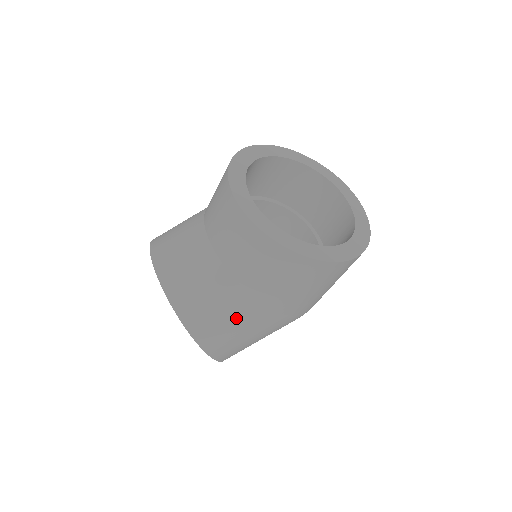
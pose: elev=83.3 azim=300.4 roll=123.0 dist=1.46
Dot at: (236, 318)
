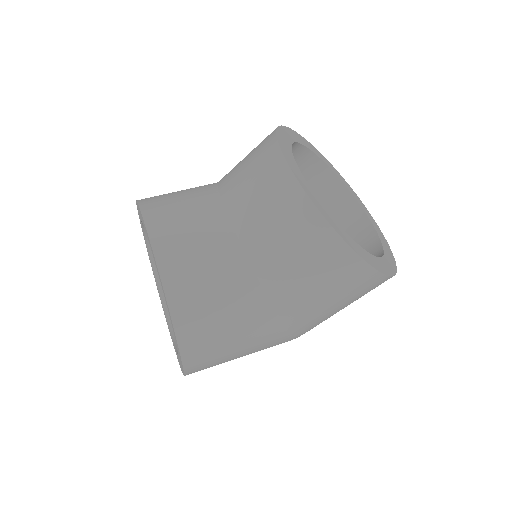
Dot at: (235, 315)
